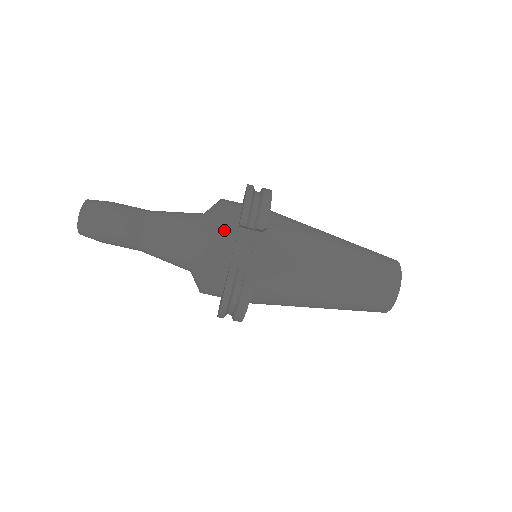
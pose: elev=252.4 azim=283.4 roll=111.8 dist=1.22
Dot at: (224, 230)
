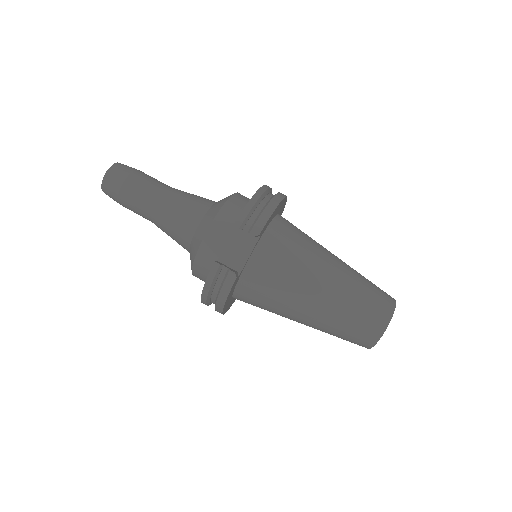
Dot at: (222, 225)
